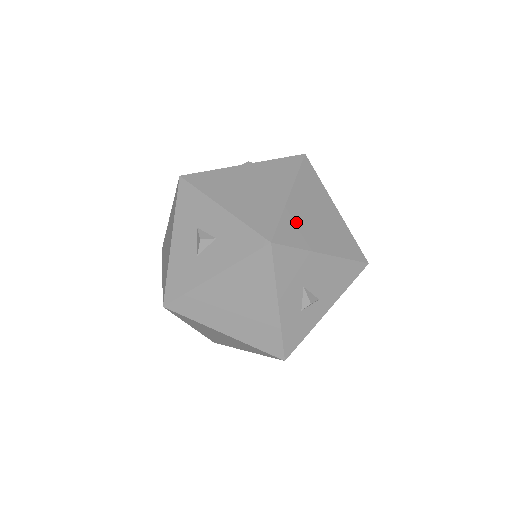
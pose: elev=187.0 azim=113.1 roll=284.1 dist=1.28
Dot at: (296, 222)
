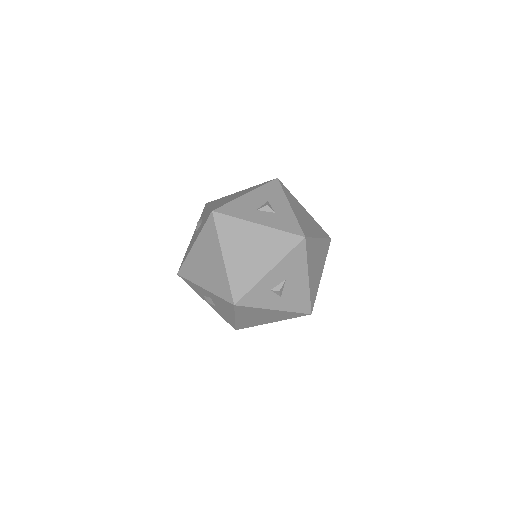
Dot at: (313, 249)
